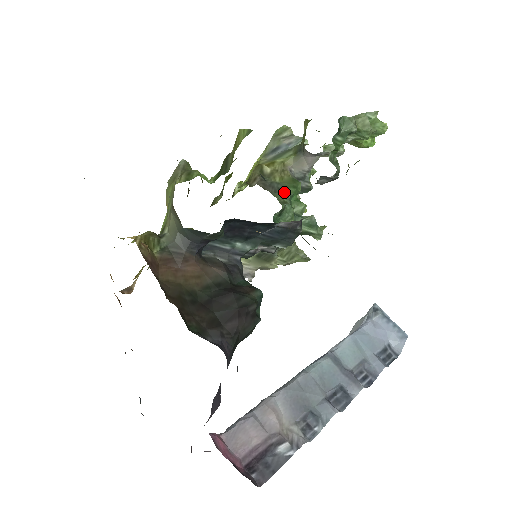
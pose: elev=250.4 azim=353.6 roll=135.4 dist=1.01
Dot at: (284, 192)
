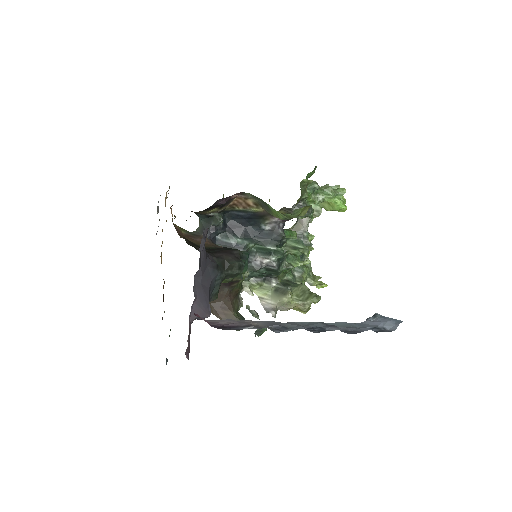
Dot at: occluded
